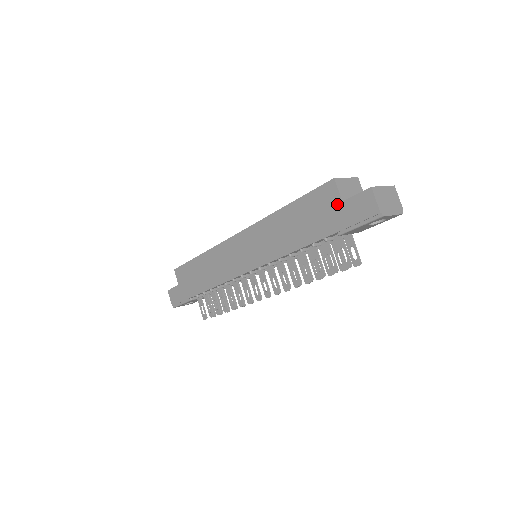
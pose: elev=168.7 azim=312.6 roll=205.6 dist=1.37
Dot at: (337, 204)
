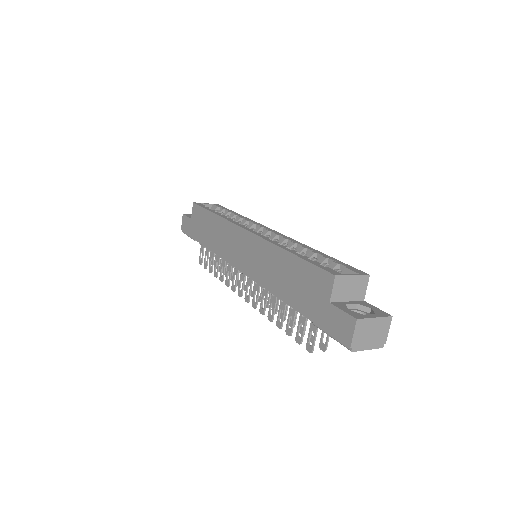
Dot at: (325, 300)
